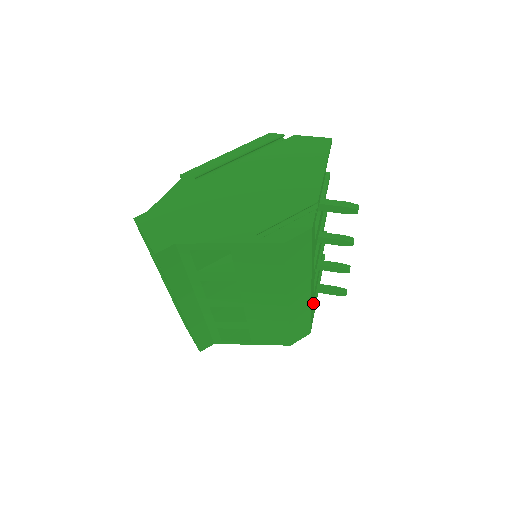
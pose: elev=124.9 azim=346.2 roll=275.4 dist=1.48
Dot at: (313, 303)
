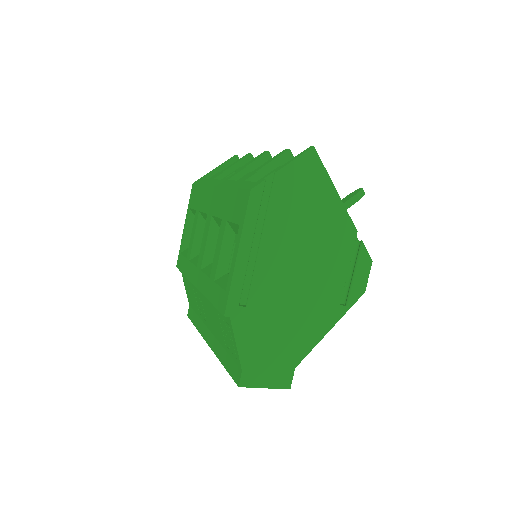
Dot at: occluded
